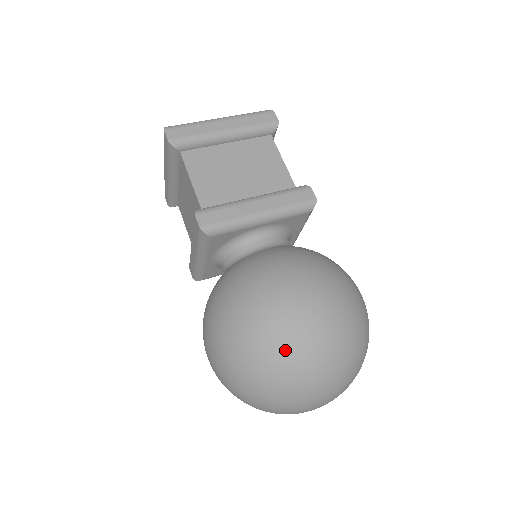
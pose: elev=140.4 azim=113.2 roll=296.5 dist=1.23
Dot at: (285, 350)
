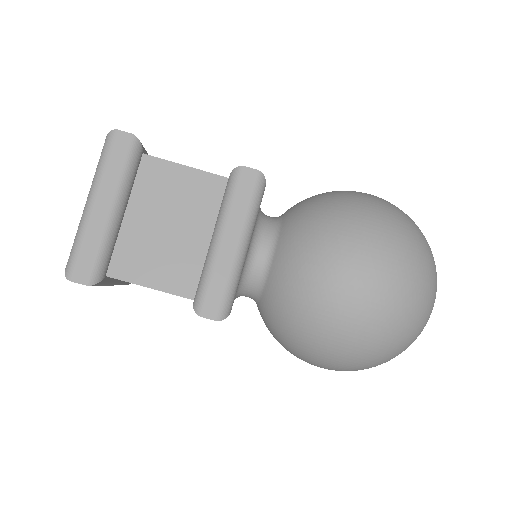
Dot at: (393, 329)
